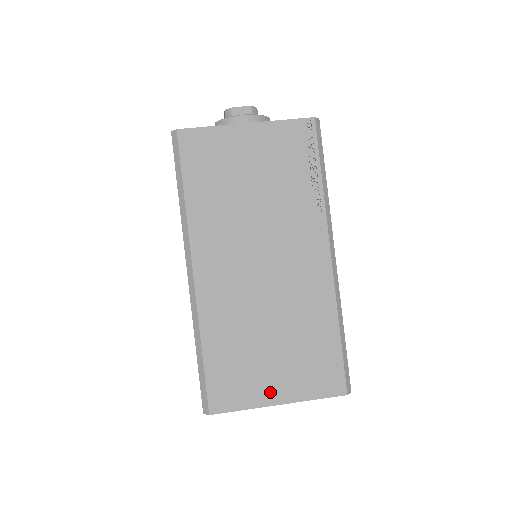
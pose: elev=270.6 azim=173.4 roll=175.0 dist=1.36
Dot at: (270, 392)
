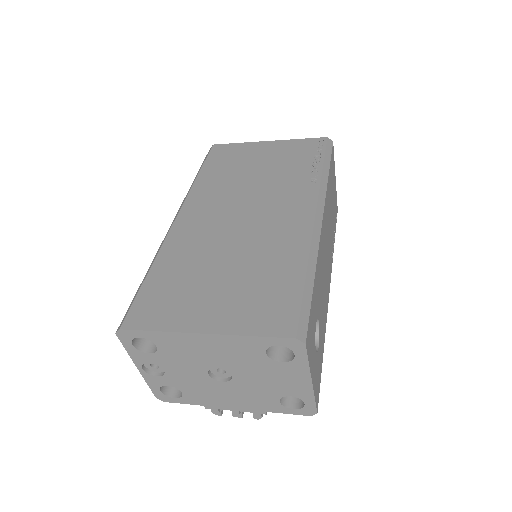
Dot at: (198, 318)
